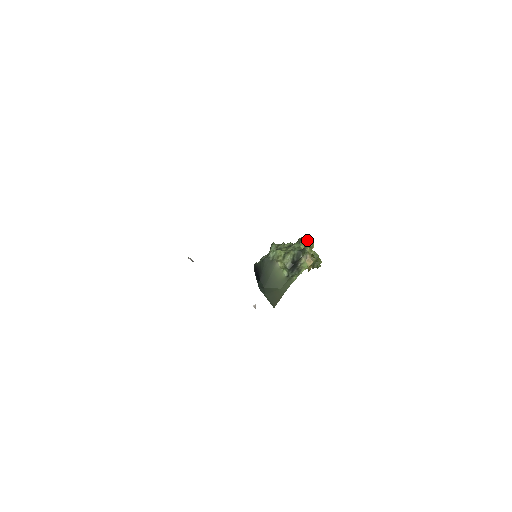
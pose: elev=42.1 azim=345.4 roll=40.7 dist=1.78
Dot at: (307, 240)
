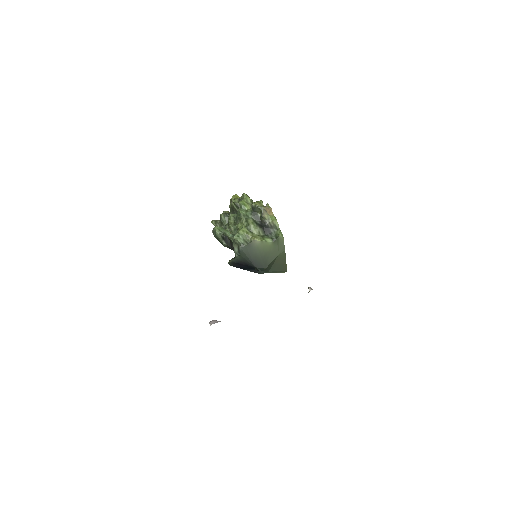
Dot at: (240, 199)
